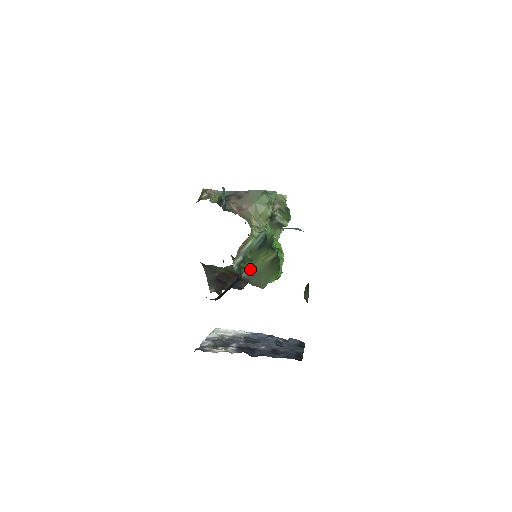
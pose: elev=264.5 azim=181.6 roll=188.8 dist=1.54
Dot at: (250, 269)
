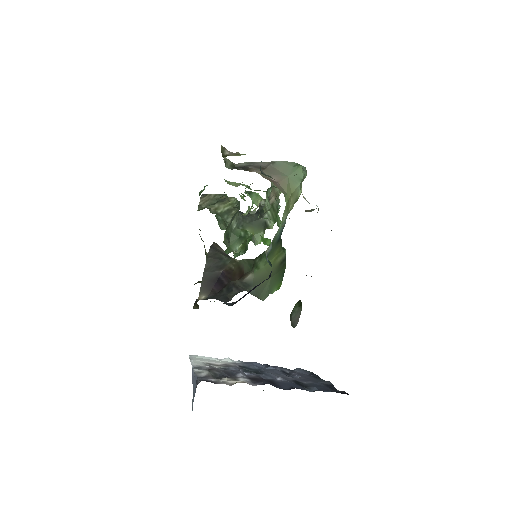
Dot at: (260, 269)
